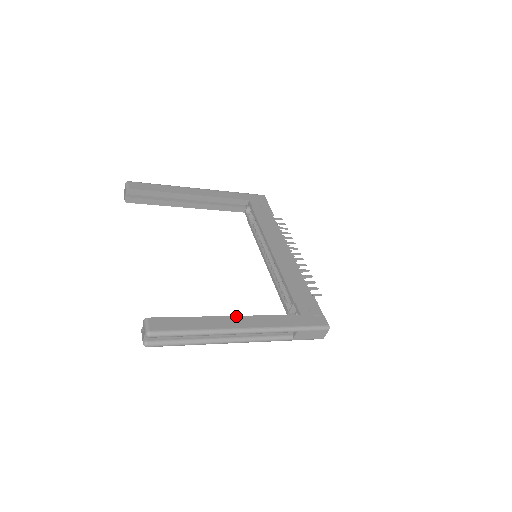
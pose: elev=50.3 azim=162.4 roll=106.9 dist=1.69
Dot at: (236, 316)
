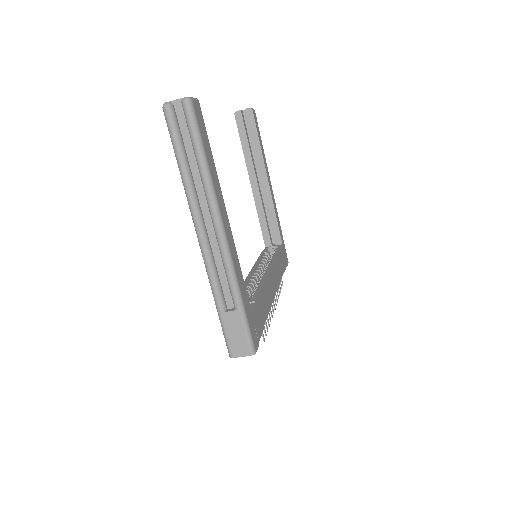
Dot at: occluded
